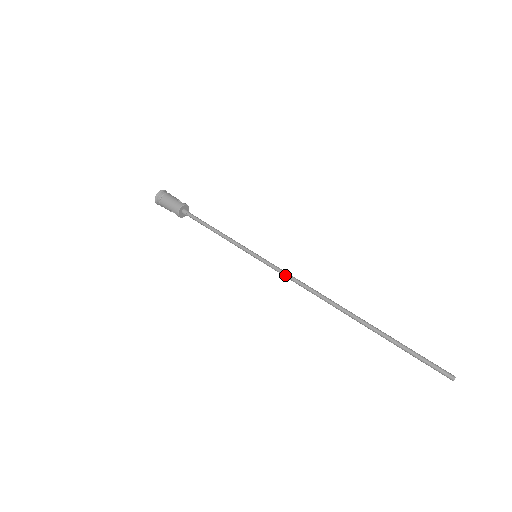
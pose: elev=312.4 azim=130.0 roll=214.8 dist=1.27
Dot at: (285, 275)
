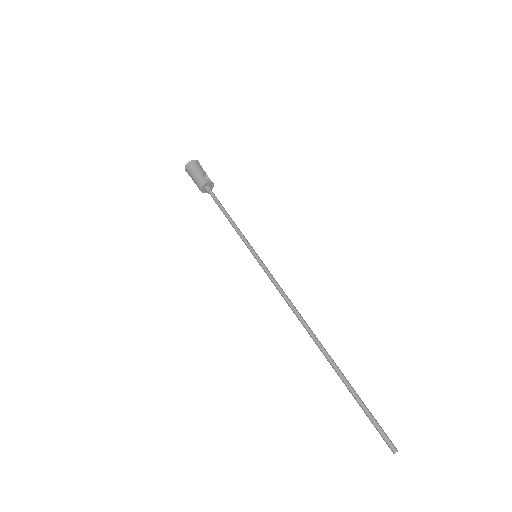
Dot at: (275, 285)
